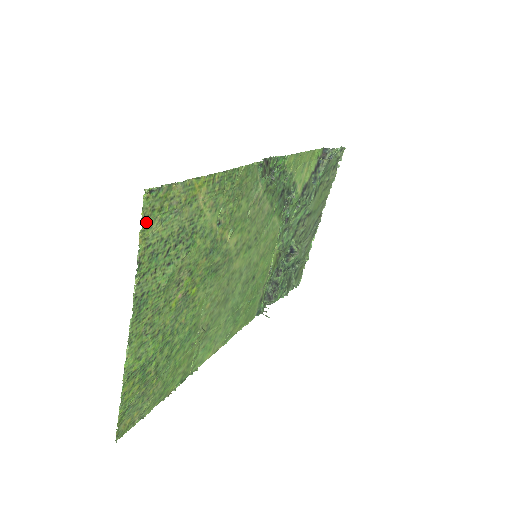
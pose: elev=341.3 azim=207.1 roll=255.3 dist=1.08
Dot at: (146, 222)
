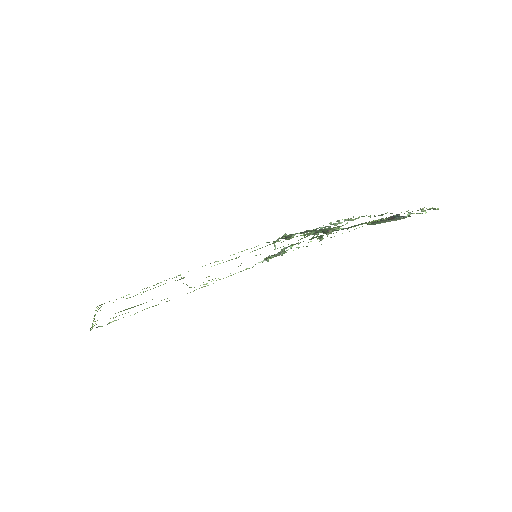
Dot at: occluded
